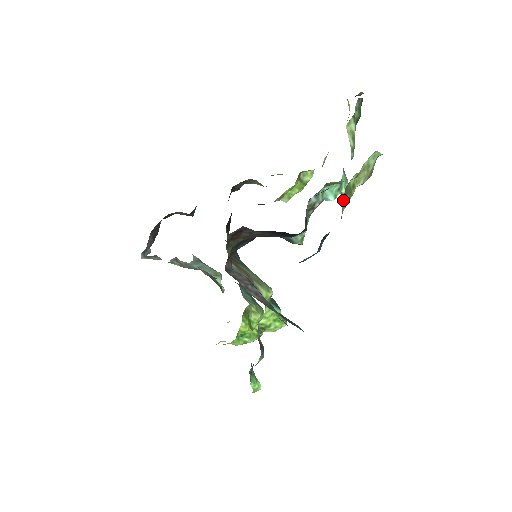
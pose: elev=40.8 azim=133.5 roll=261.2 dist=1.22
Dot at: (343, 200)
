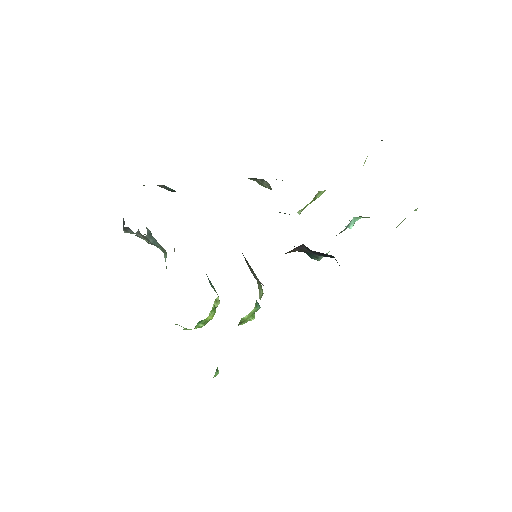
Dot at: occluded
